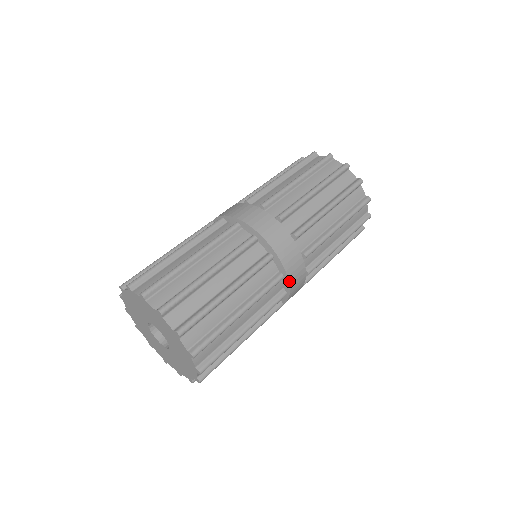
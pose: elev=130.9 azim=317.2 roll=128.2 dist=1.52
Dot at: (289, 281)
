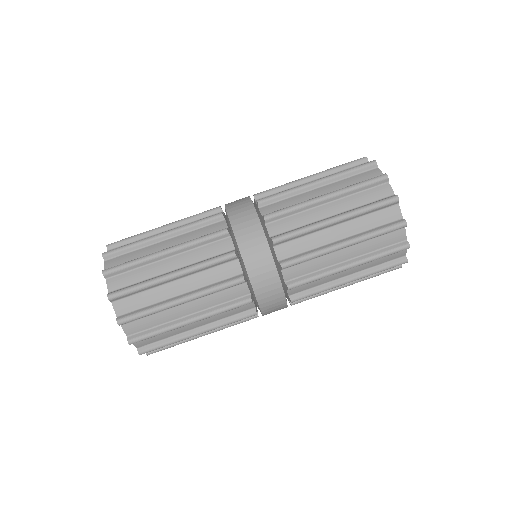
Dot at: occluded
